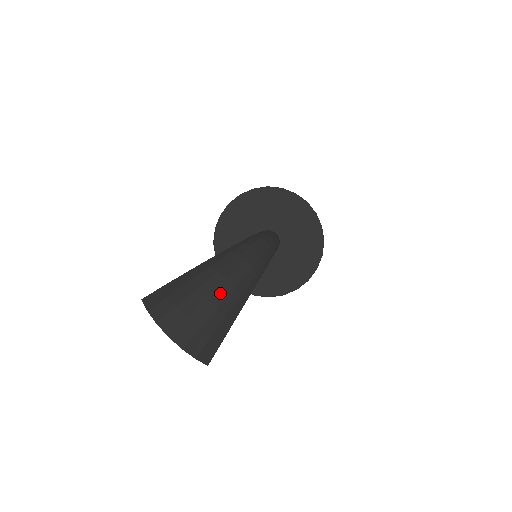
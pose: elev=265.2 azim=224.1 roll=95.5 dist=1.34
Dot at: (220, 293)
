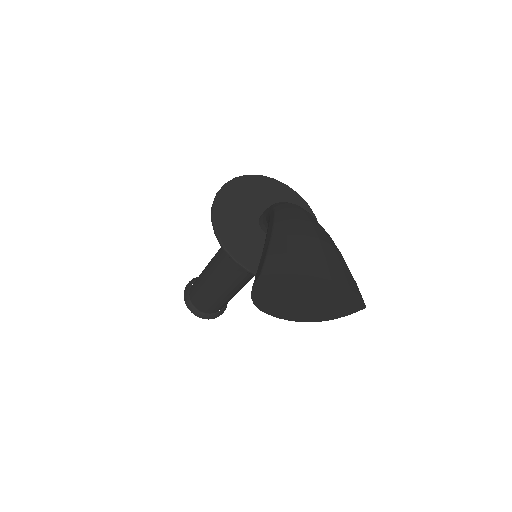
Dot at: (320, 233)
